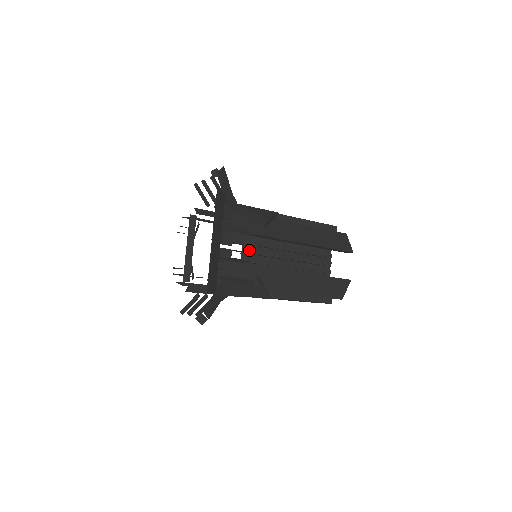
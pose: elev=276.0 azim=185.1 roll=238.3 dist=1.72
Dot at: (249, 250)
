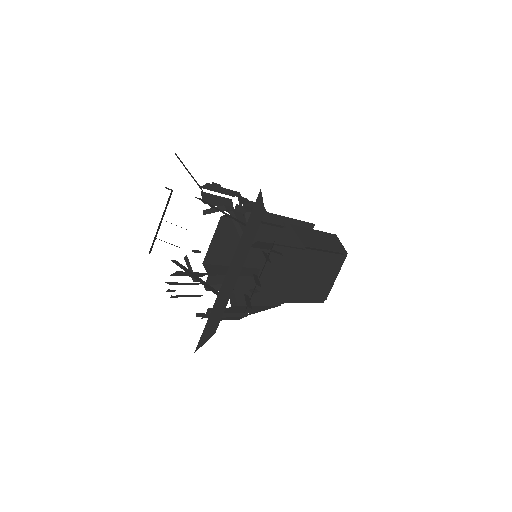
Dot at: occluded
